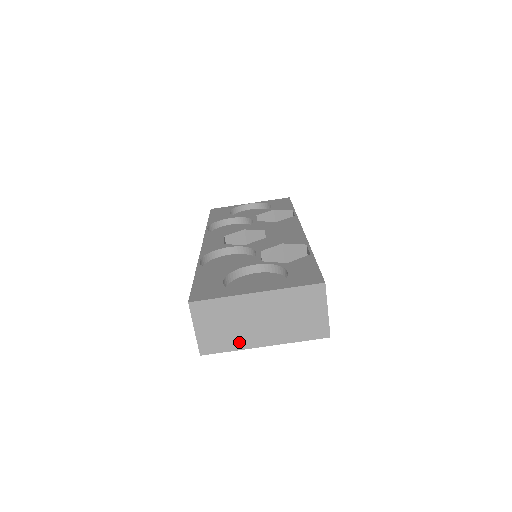
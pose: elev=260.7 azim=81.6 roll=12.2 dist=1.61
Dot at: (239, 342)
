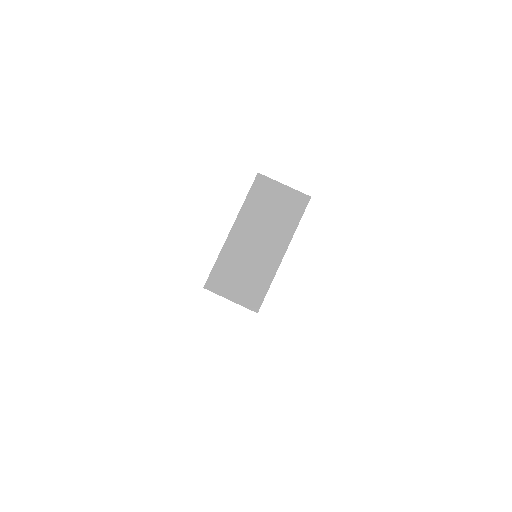
Dot at: (266, 273)
